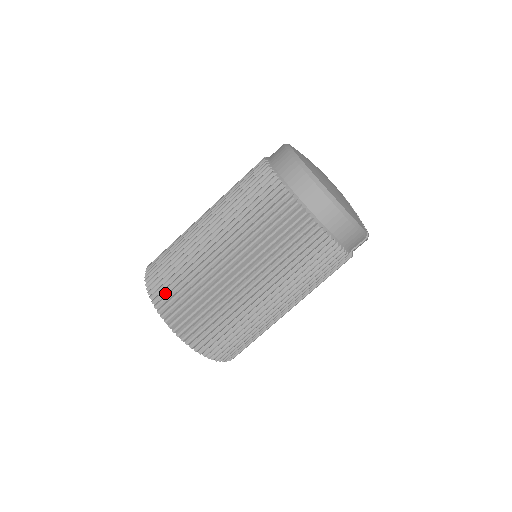
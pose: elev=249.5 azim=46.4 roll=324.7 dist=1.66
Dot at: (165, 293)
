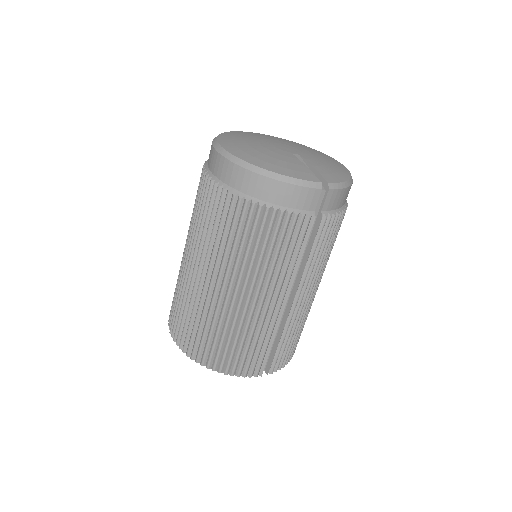
Dot at: (174, 320)
